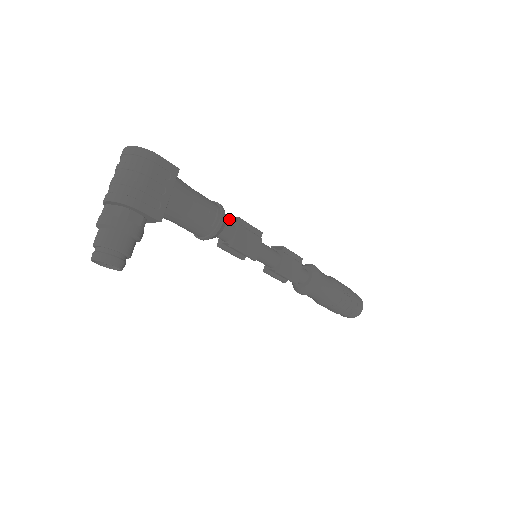
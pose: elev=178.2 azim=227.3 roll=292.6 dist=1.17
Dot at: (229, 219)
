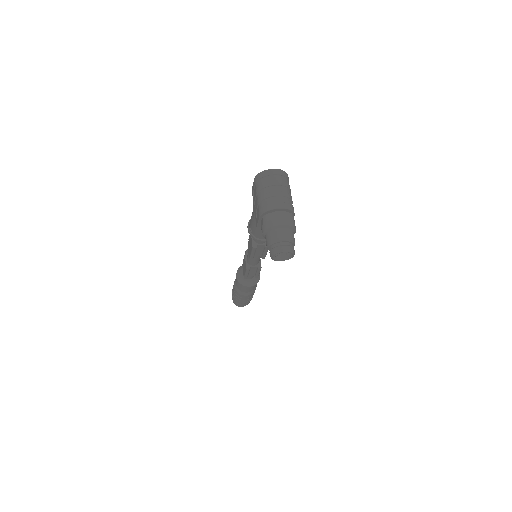
Dot at: occluded
